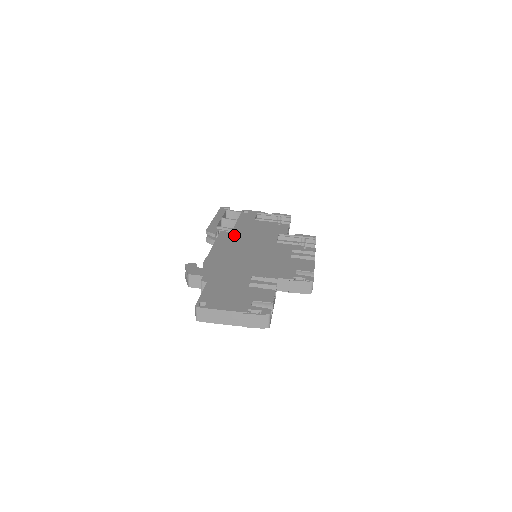
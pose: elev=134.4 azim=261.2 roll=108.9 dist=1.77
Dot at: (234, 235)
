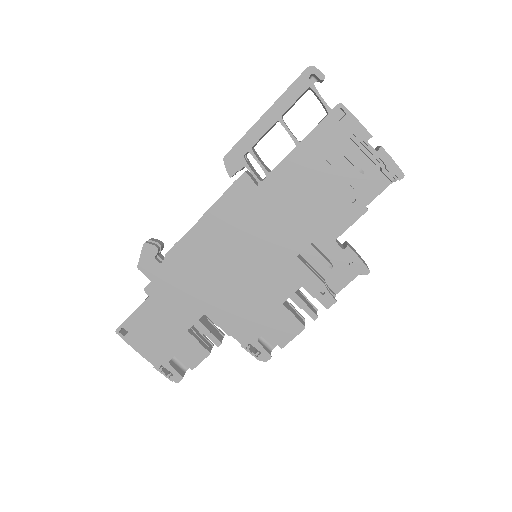
Dot at: (254, 199)
